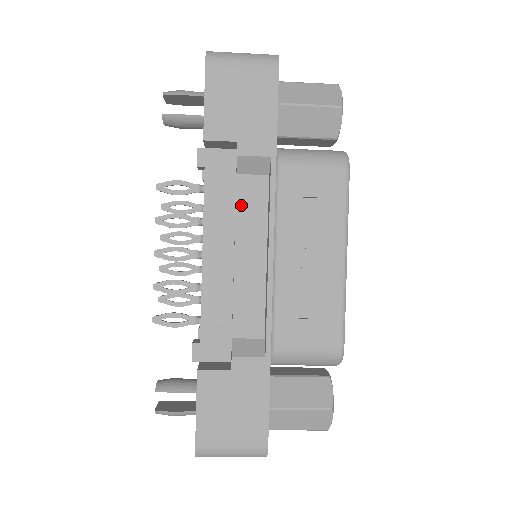
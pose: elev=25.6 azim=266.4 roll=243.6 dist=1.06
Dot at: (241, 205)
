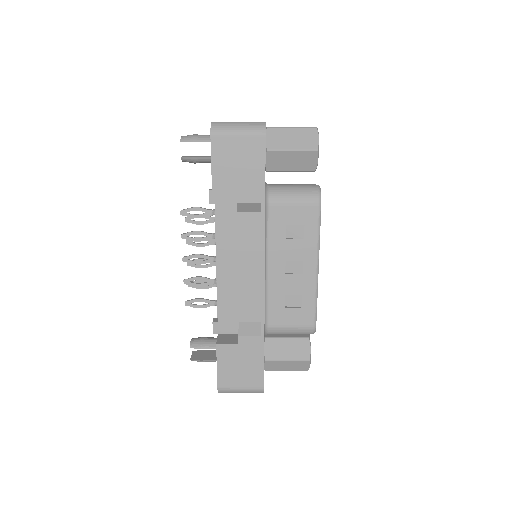
Dot at: (241, 234)
